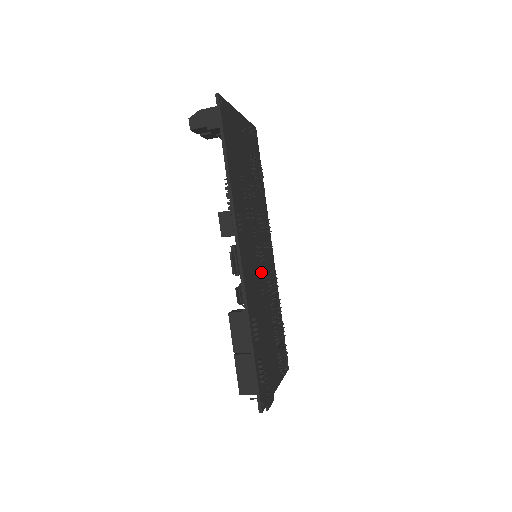
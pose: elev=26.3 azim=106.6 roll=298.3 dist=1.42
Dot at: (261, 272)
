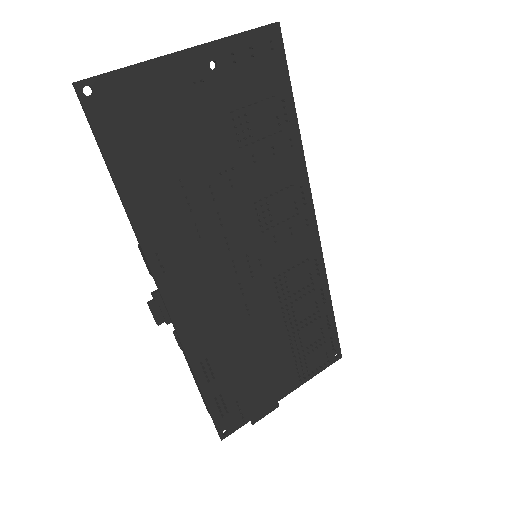
Dot at: (252, 284)
